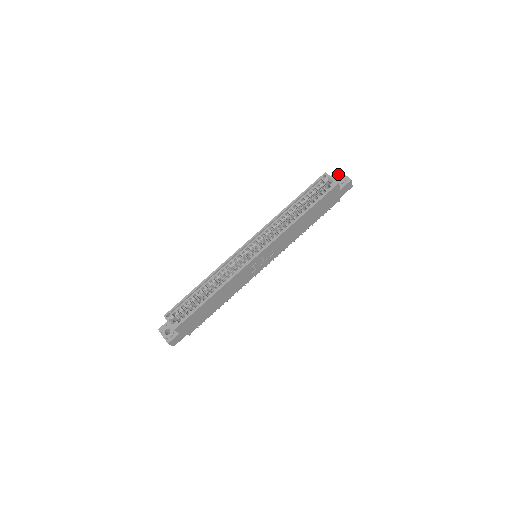
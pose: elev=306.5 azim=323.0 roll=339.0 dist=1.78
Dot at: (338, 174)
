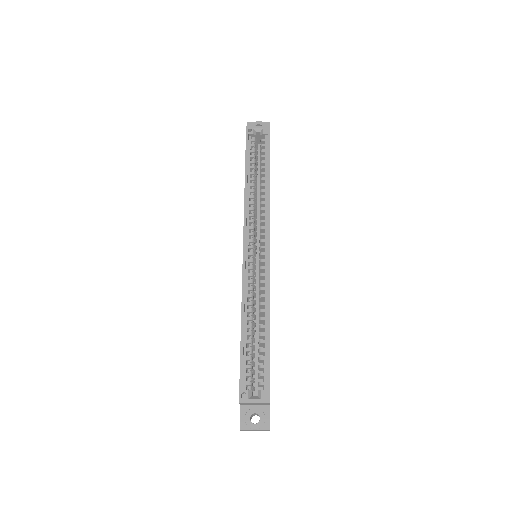
Dot at: (253, 125)
